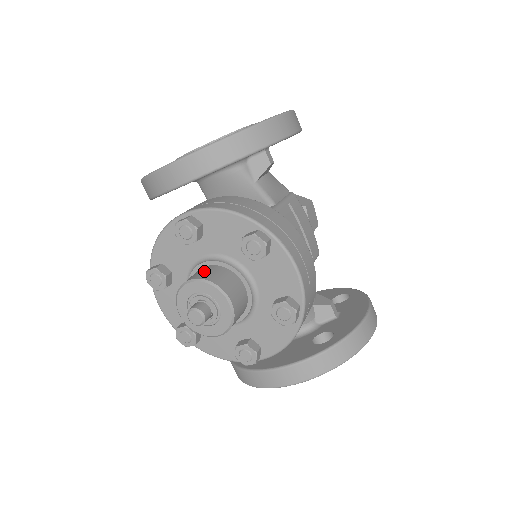
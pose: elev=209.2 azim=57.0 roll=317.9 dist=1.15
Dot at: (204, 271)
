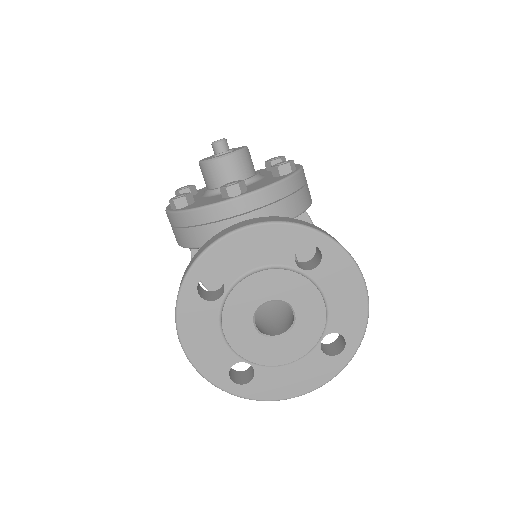
Dot at: occluded
